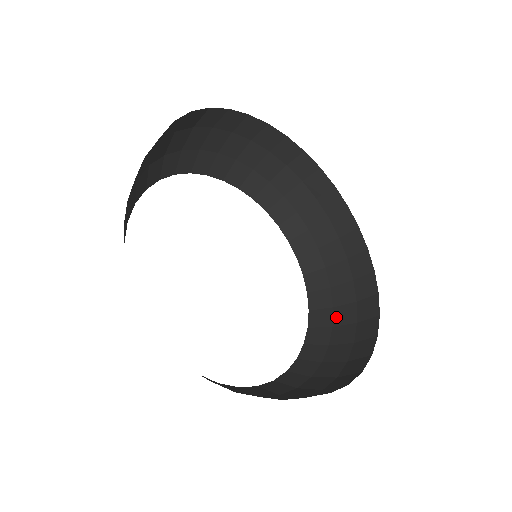
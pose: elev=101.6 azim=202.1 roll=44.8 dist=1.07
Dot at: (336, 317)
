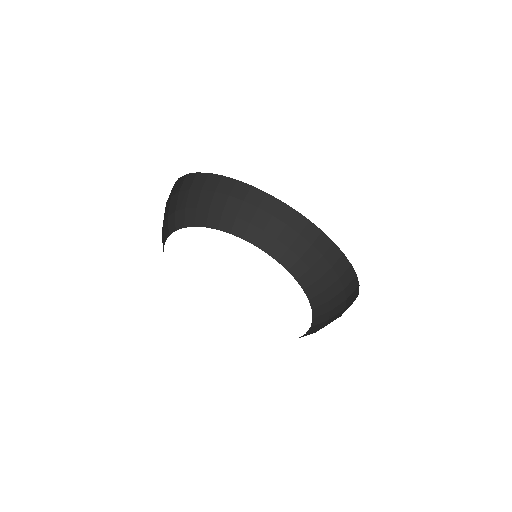
Dot at: (332, 314)
